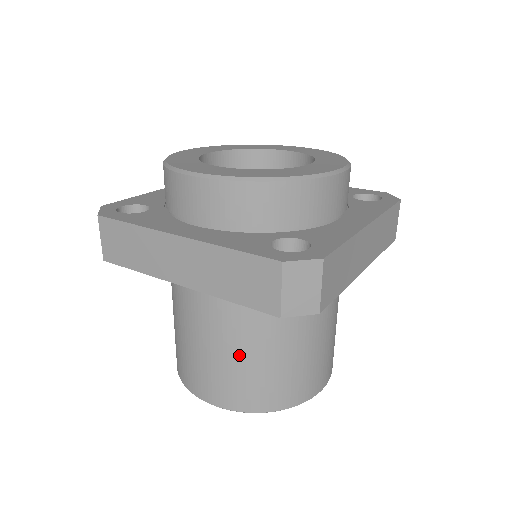
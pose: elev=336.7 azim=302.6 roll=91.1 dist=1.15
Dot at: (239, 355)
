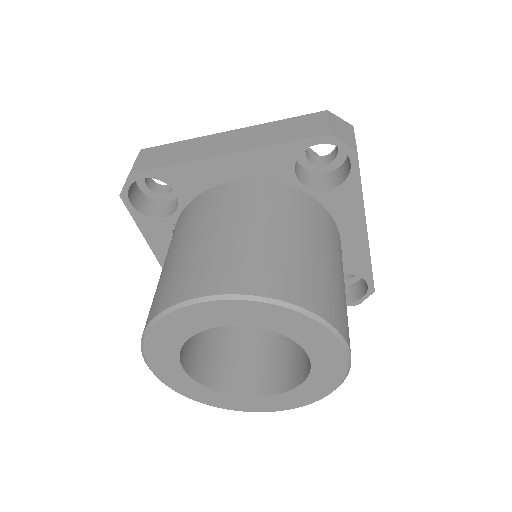
Dot at: (265, 234)
